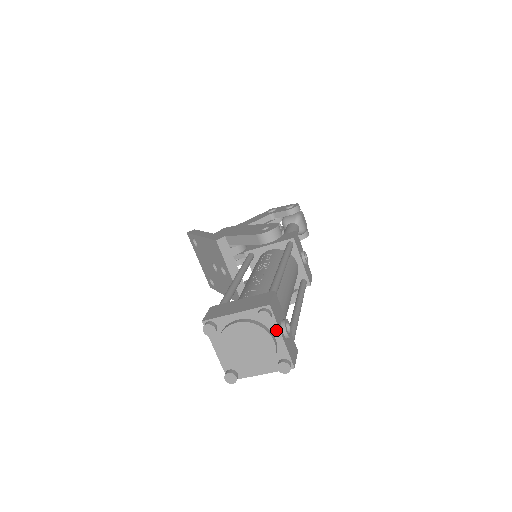
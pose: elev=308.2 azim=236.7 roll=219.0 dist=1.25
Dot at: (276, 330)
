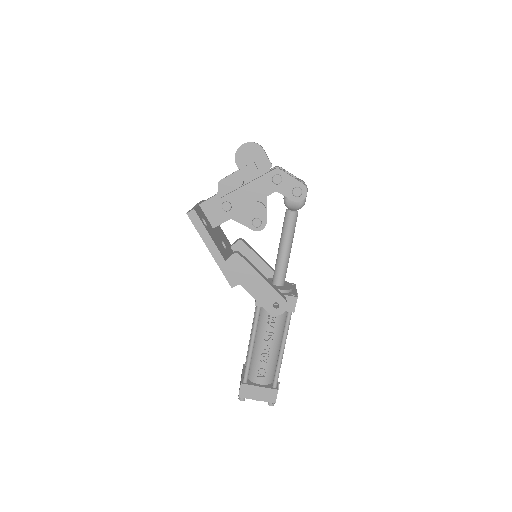
Dot at: occluded
